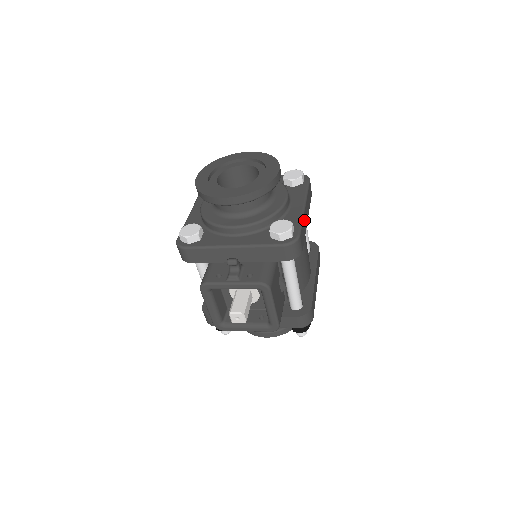
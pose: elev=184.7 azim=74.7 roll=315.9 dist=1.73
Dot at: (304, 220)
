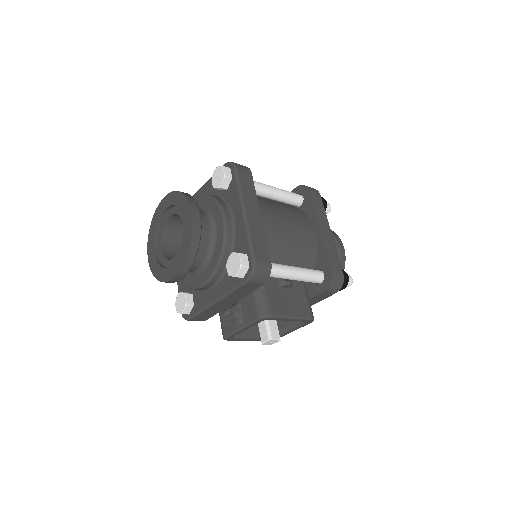
Dot at: (253, 229)
